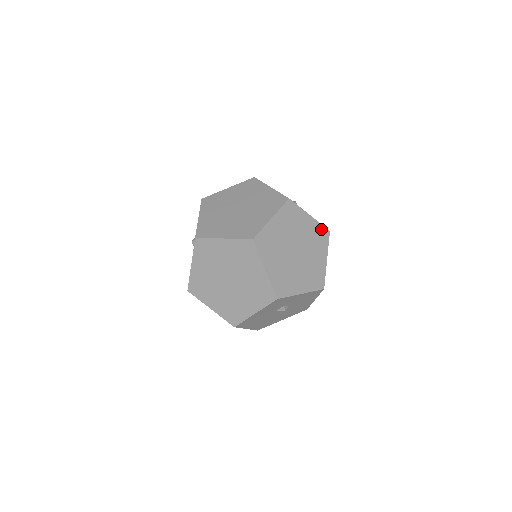
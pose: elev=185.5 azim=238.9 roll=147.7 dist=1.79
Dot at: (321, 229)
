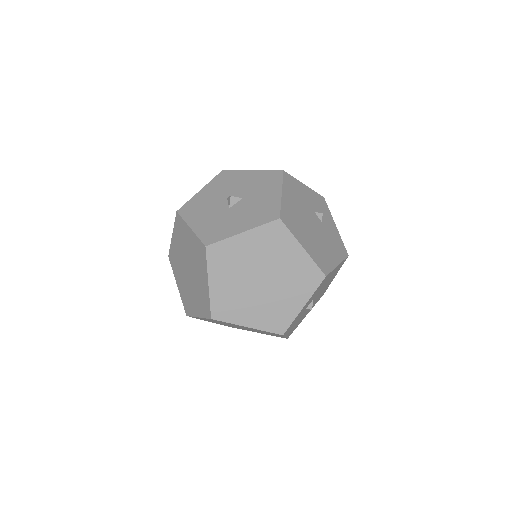
Dot at: (268, 229)
